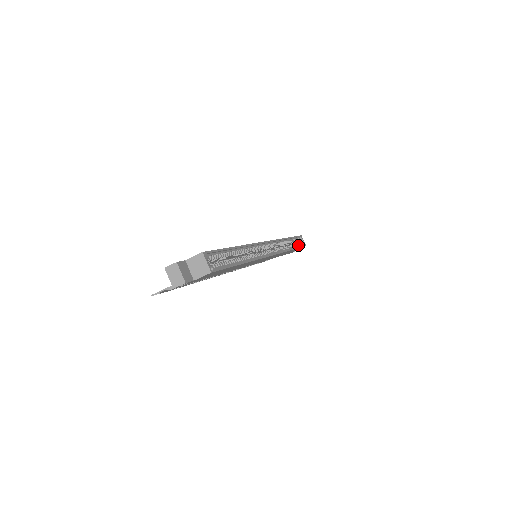
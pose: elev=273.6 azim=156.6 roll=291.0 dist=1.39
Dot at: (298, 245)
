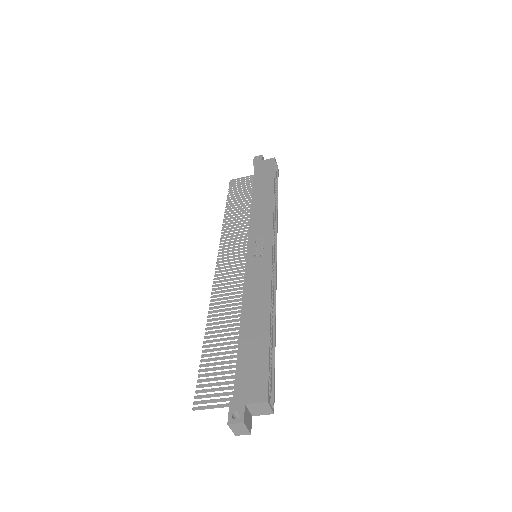
Dot at: (275, 180)
